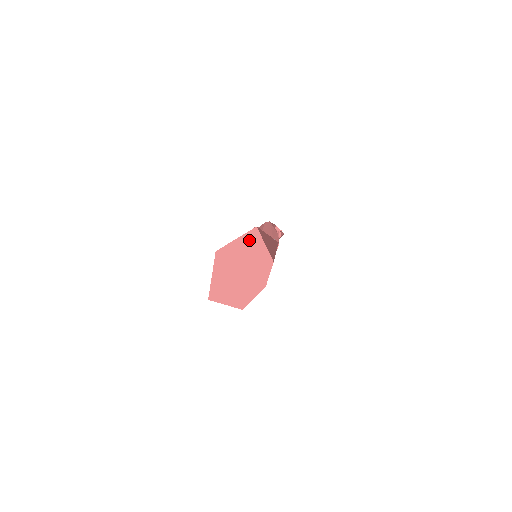
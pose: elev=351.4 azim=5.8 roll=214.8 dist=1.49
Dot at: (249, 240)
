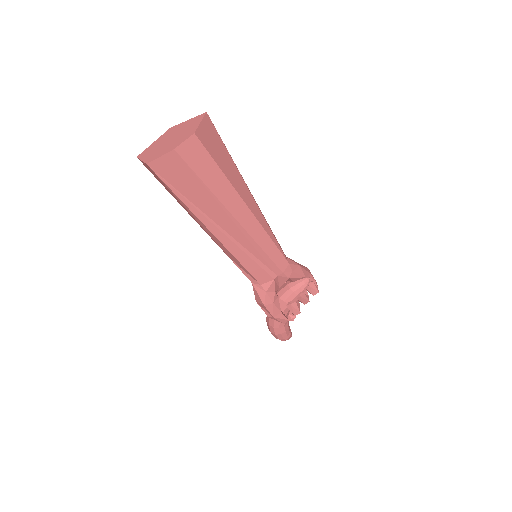
Dot at: (194, 120)
